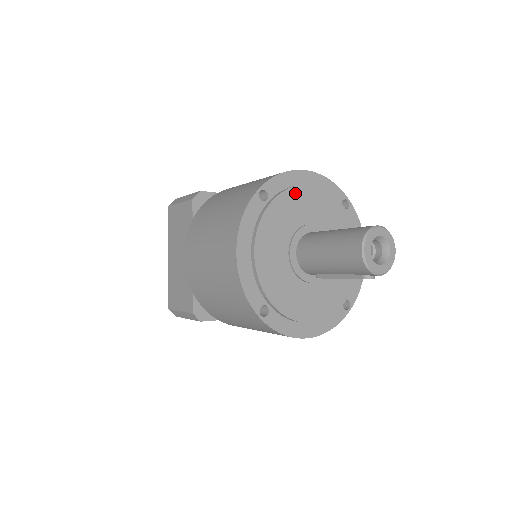
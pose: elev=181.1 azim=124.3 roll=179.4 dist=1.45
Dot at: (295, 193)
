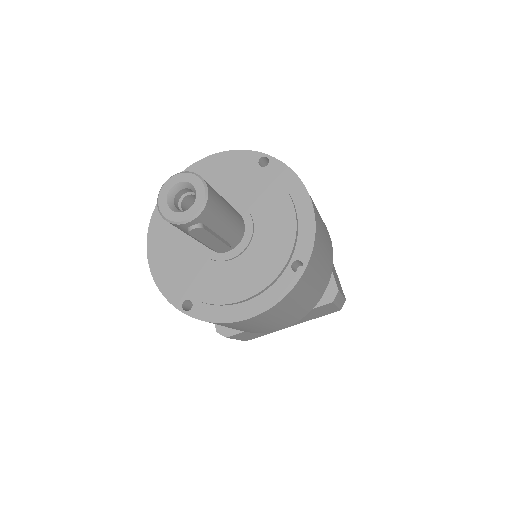
Dot at: occluded
